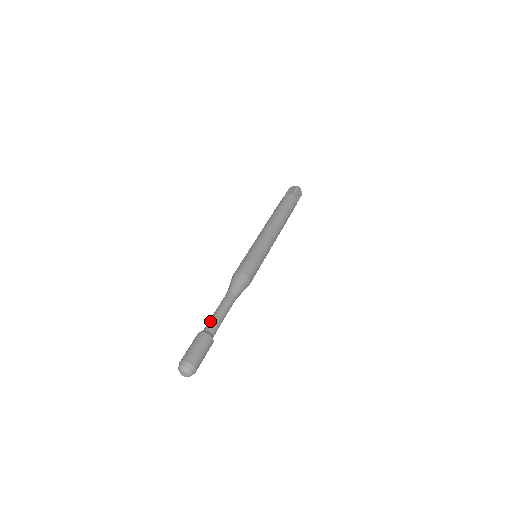
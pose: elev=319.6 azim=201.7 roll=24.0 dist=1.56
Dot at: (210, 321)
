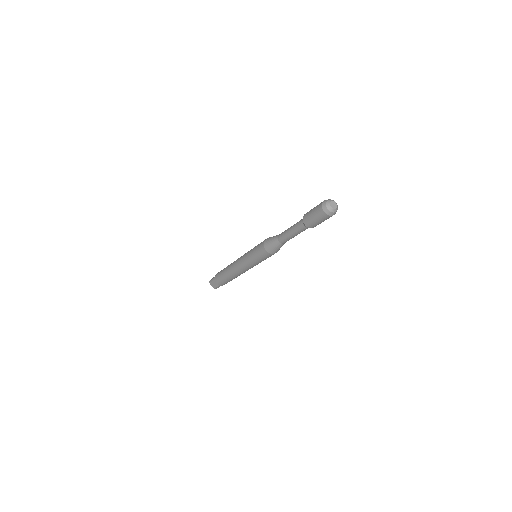
Dot at: (297, 222)
